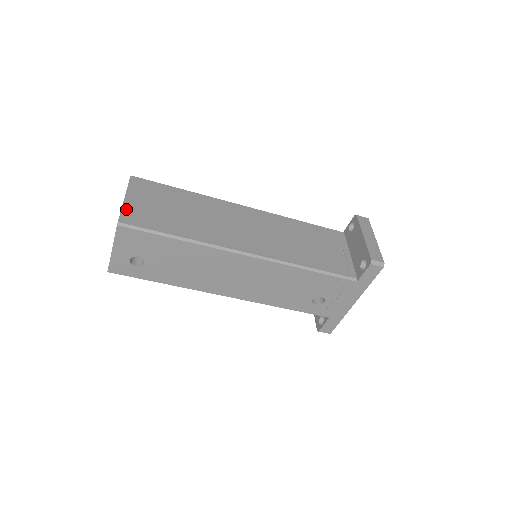
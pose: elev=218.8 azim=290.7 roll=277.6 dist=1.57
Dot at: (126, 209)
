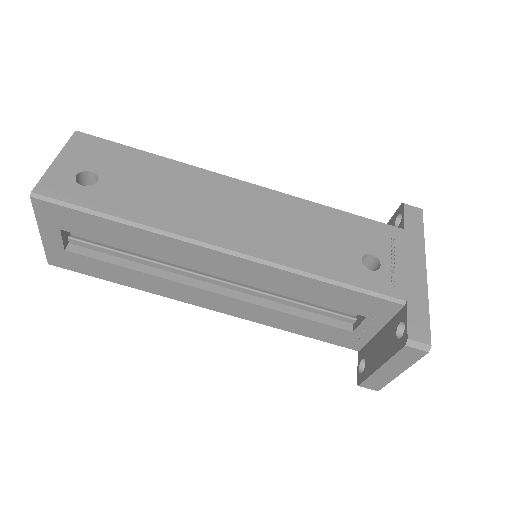
Dot at: occluded
